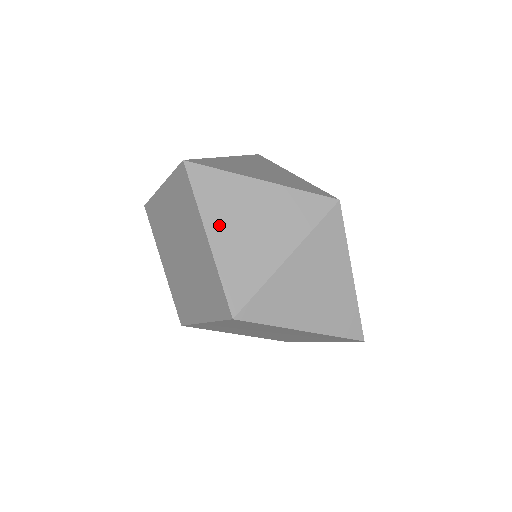
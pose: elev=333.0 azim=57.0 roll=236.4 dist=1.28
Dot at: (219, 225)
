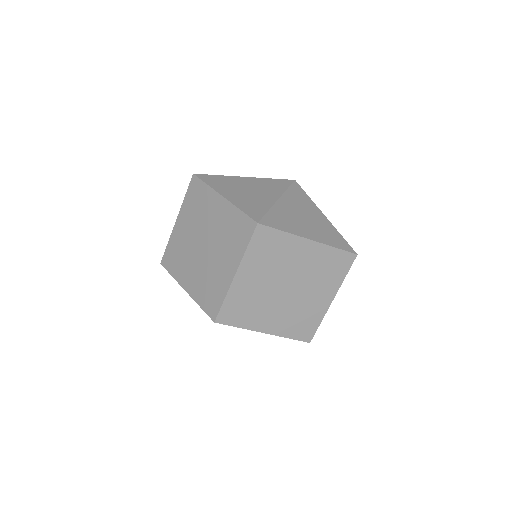
Dot at: (227, 192)
